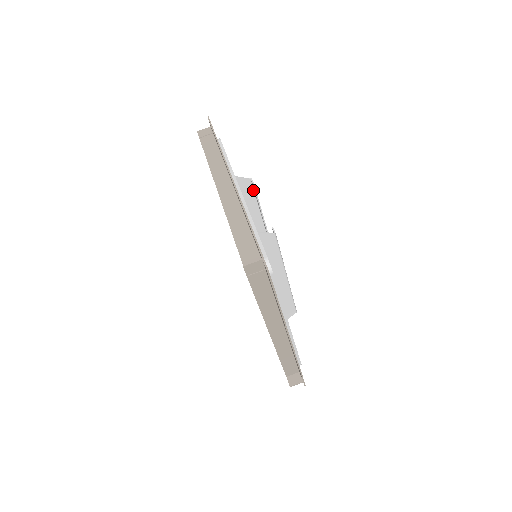
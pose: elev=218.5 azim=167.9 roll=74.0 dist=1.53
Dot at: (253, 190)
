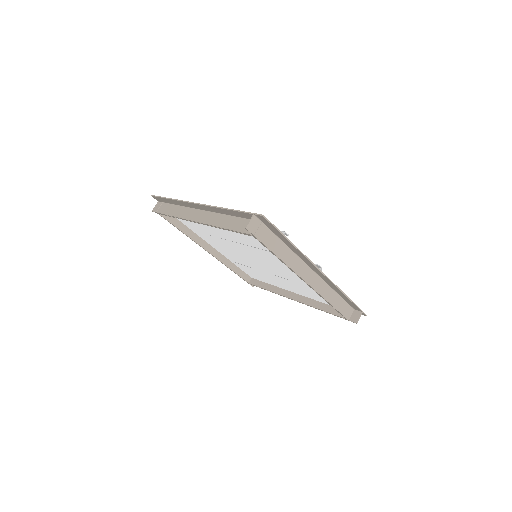
Dot at: occluded
